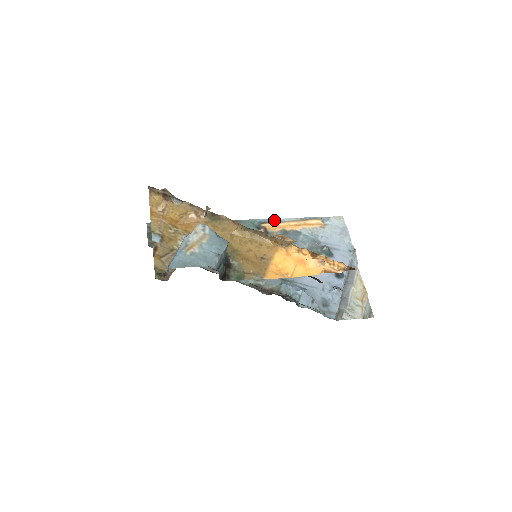
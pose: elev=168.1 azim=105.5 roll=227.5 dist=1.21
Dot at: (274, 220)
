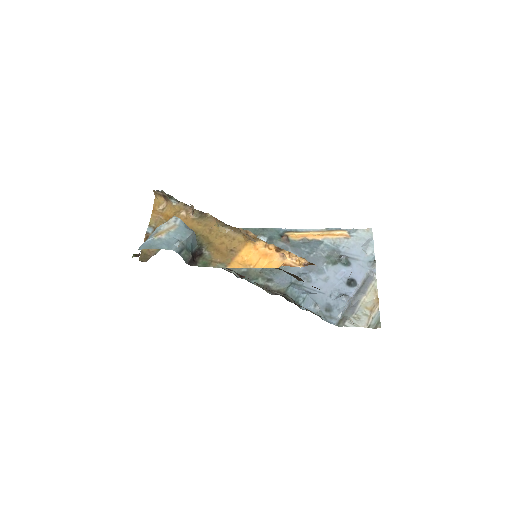
Dot at: (299, 230)
